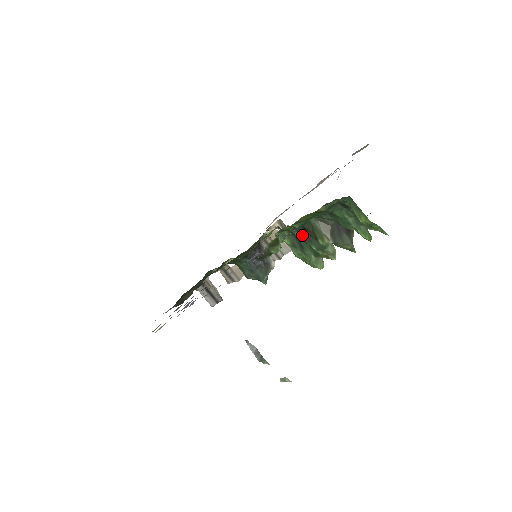
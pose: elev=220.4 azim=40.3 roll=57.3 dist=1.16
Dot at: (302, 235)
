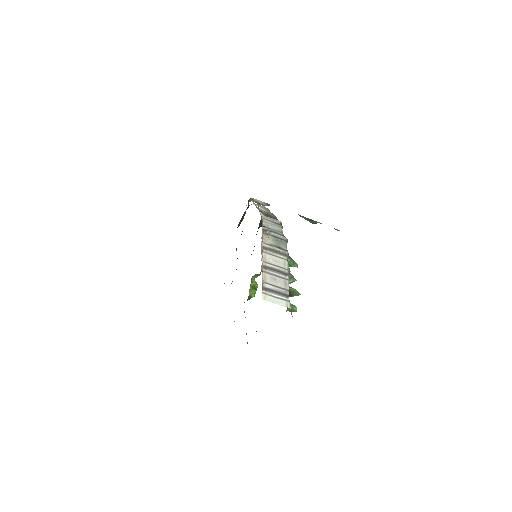
Dot at: occluded
